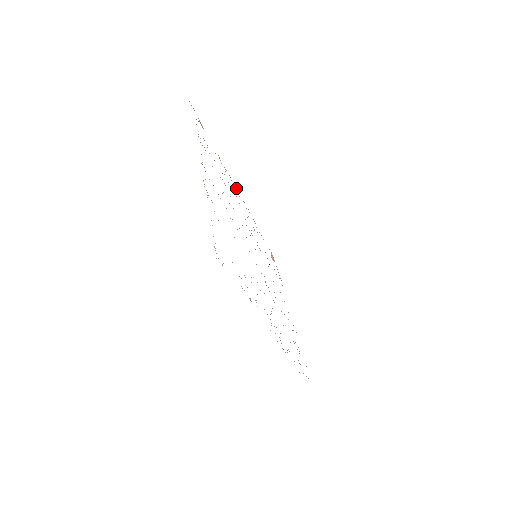
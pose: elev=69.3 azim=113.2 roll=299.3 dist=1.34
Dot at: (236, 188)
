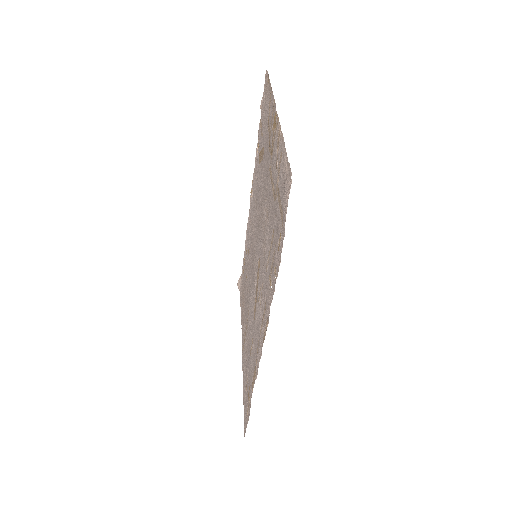
Dot at: (252, 188)
